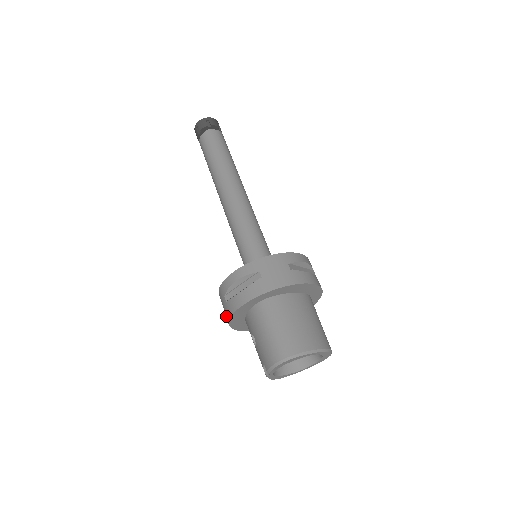
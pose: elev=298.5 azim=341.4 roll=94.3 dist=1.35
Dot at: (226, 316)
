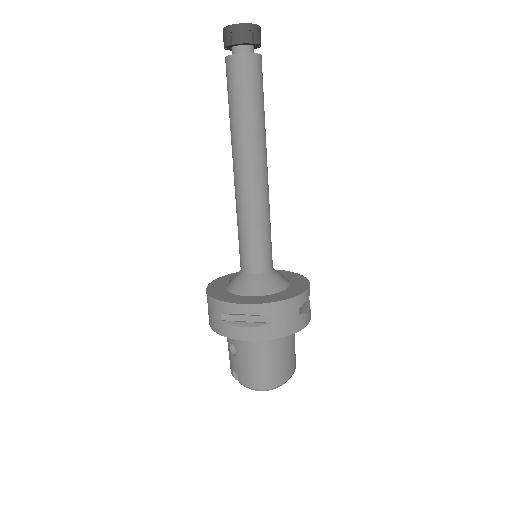
Dot at: (213, 324)
